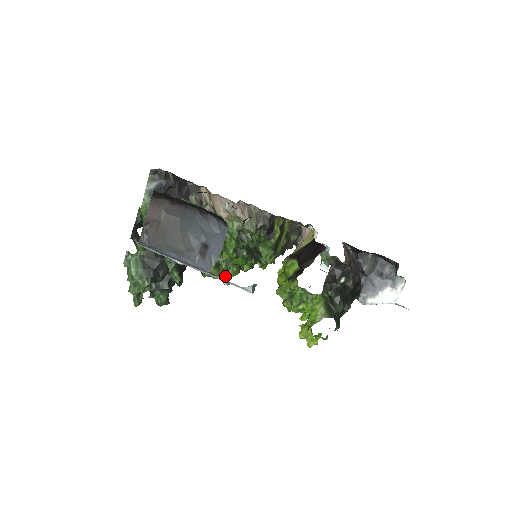
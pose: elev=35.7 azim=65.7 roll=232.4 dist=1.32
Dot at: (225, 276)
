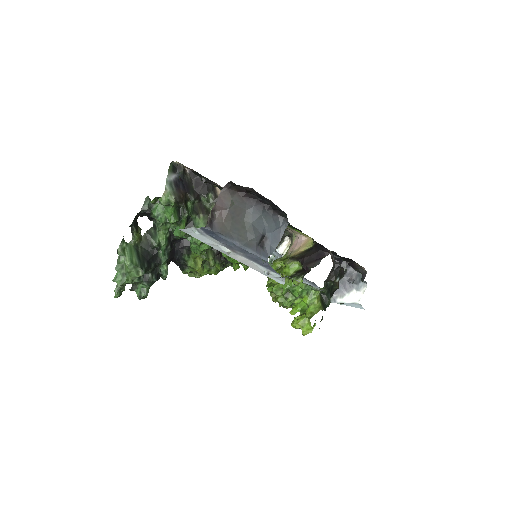
Dot at: (205, 274)
